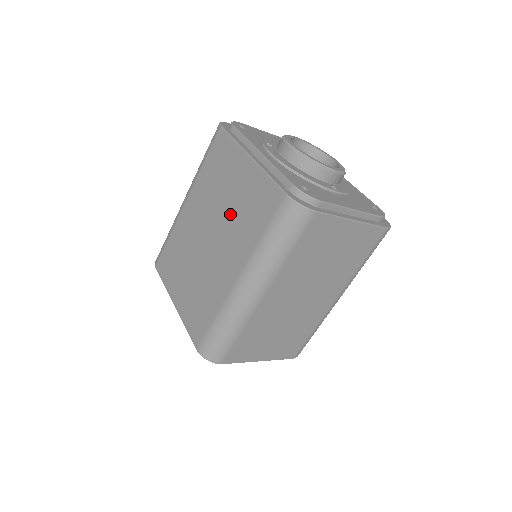
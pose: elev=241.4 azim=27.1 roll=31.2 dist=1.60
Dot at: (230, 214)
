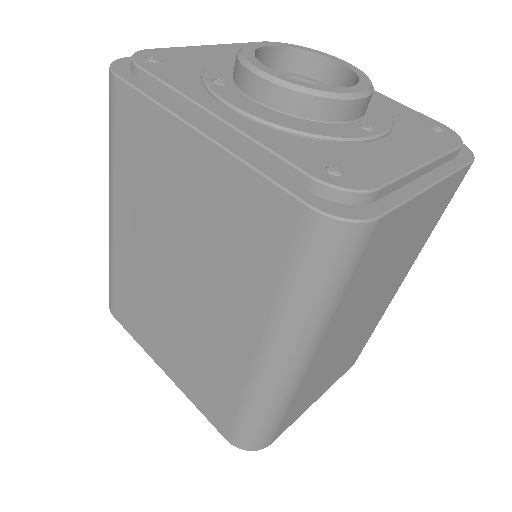
Dot at: (200, 243)
